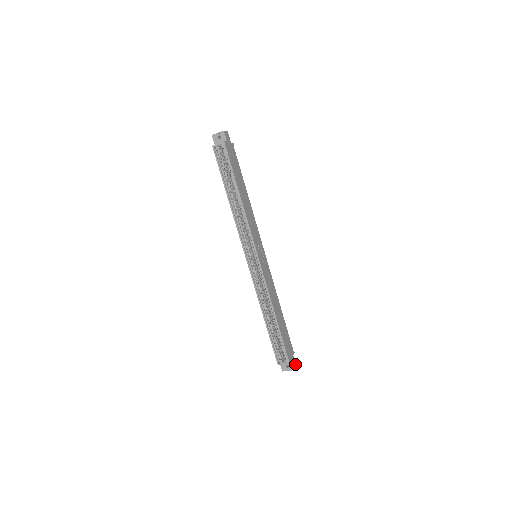
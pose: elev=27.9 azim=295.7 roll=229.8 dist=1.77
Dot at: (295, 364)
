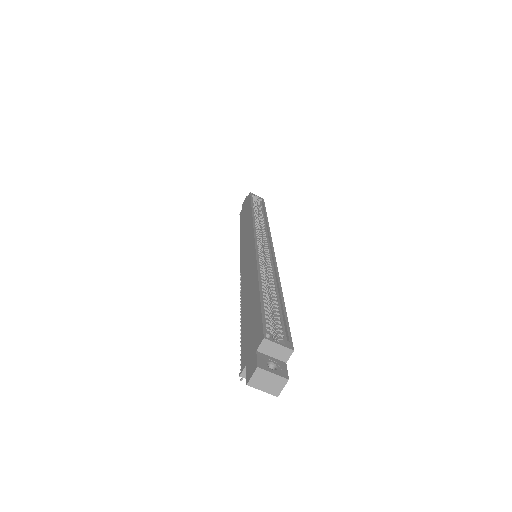
Dot at: (278, 389)
